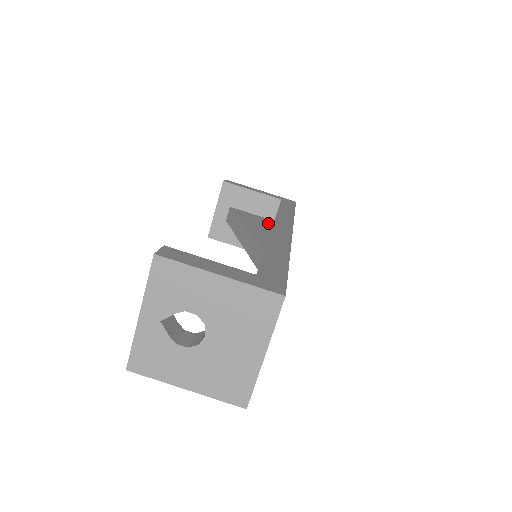
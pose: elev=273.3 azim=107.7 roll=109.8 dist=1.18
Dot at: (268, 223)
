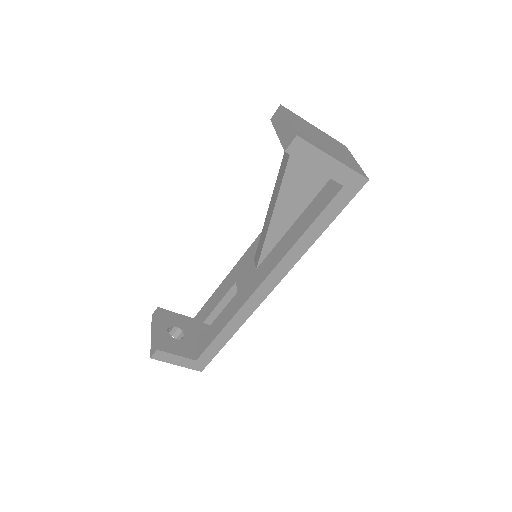
Dot at: (316, 188)
